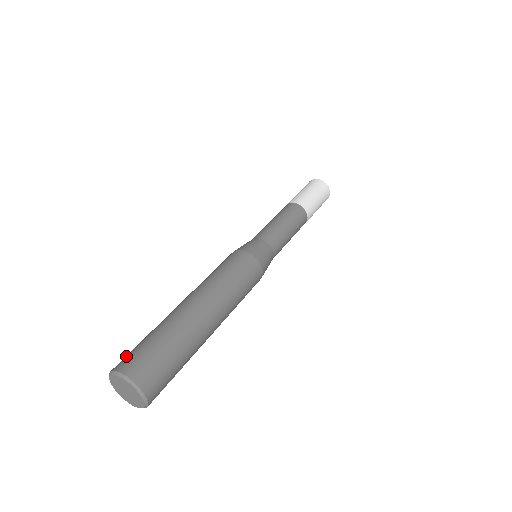
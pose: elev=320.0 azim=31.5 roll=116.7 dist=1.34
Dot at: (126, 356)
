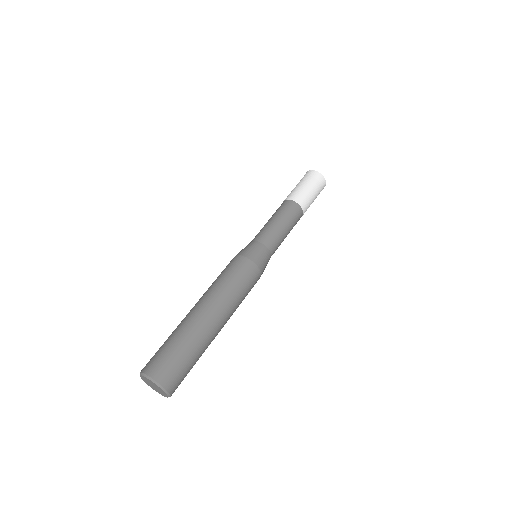
Dot at: (159, 363)
